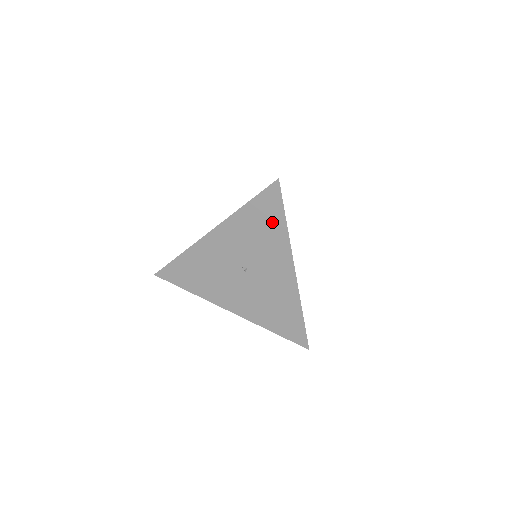
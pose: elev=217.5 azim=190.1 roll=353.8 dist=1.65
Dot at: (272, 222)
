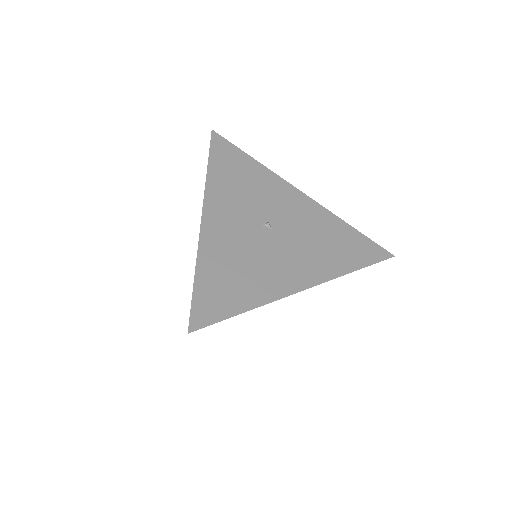
Dot at: (242, 165)
